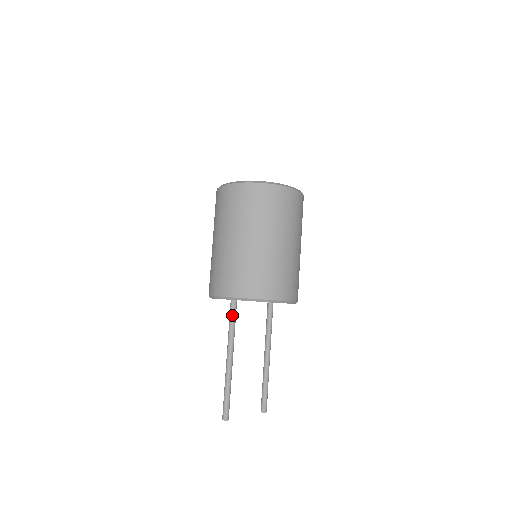
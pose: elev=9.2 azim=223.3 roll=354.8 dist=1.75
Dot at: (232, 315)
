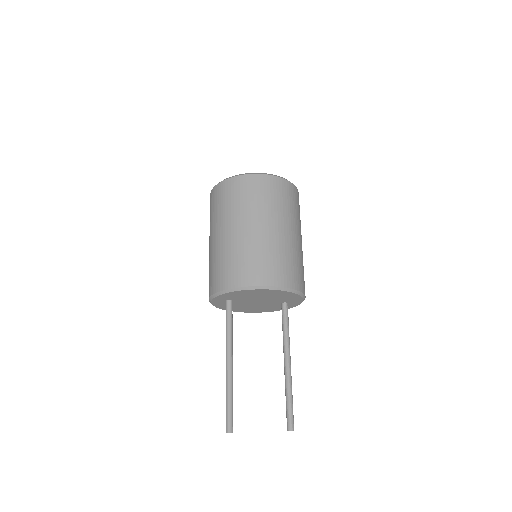
Dot at: (227, 316)
